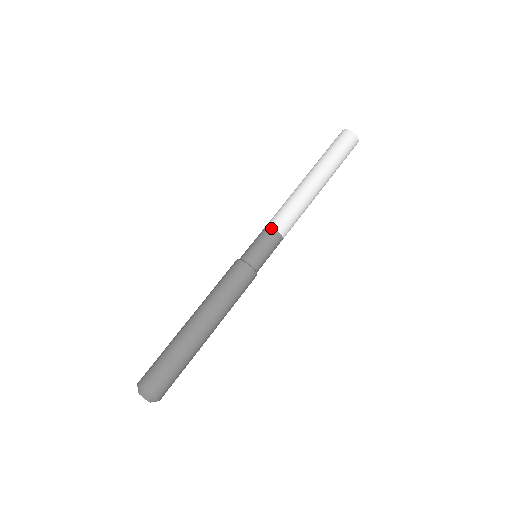
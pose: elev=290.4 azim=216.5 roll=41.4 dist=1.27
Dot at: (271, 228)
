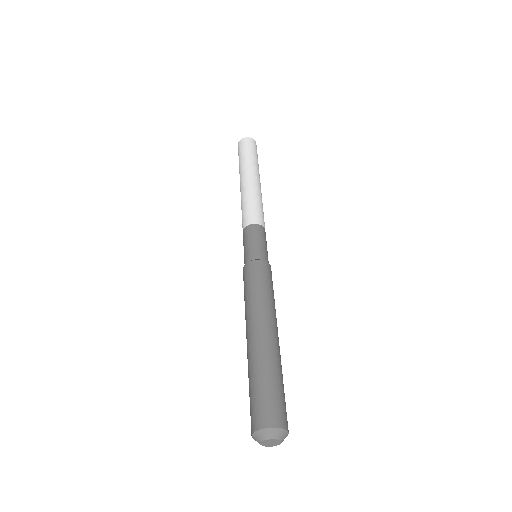
Dot at: (260, 225)
